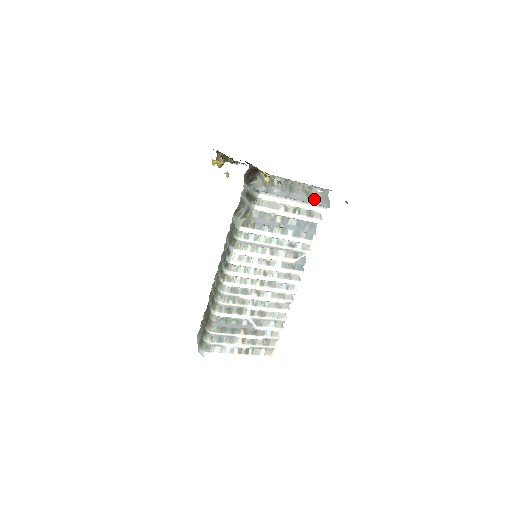
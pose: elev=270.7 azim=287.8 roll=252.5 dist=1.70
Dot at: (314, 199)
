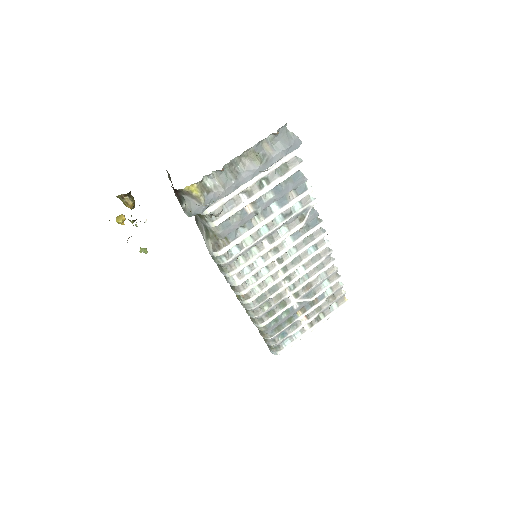
Dot at: (273, 155)
